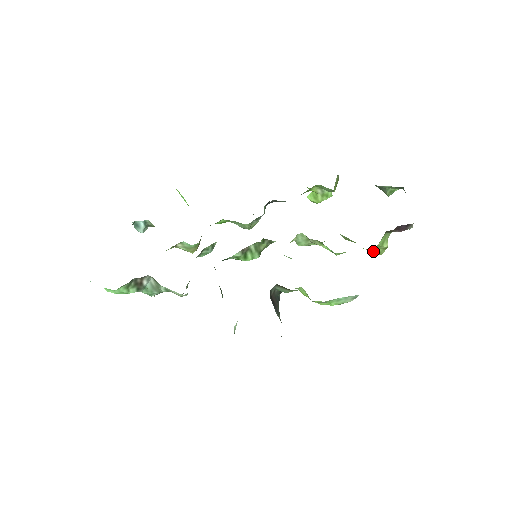
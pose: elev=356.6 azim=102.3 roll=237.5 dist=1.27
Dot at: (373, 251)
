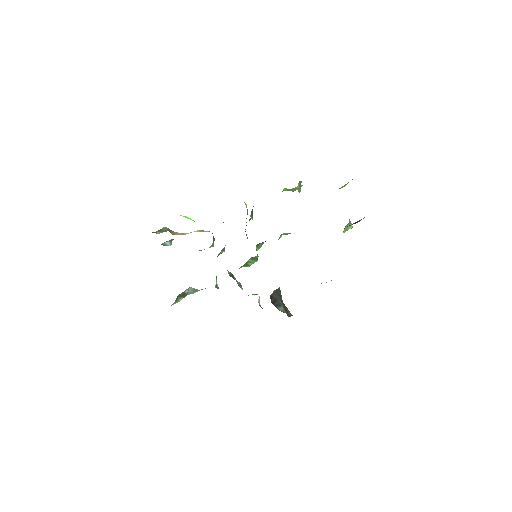
Dot at: occluded
